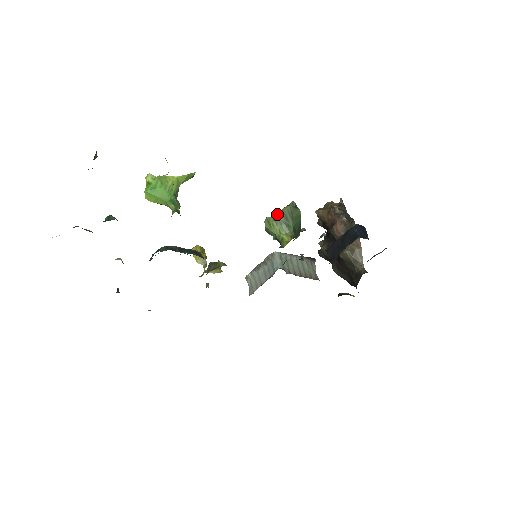
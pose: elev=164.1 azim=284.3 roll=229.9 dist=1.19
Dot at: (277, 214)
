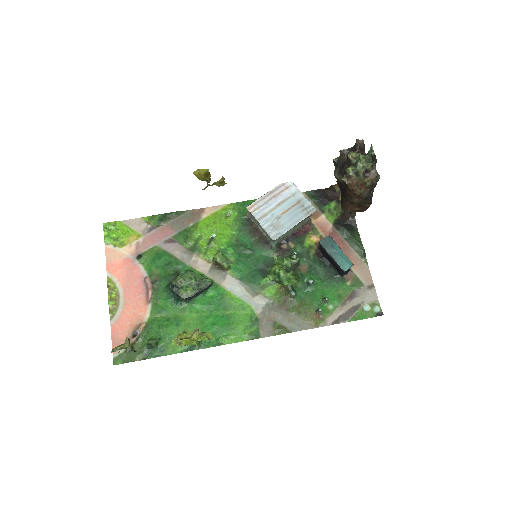
Dot at: (279, 281)
